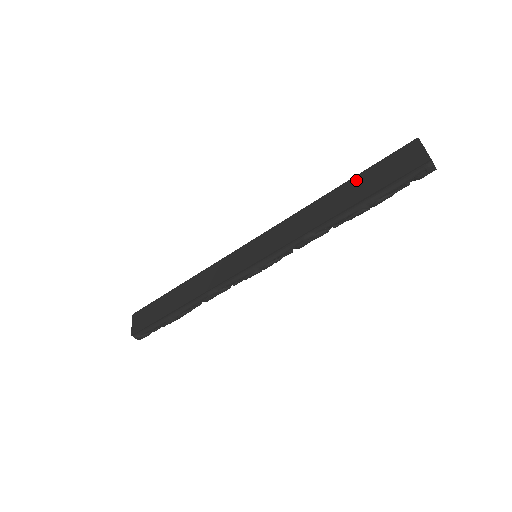
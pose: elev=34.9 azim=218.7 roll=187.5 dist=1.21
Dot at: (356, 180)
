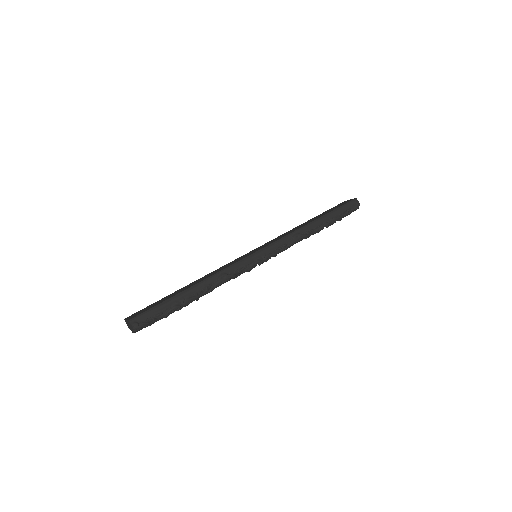
Dot at: (317, 216)
